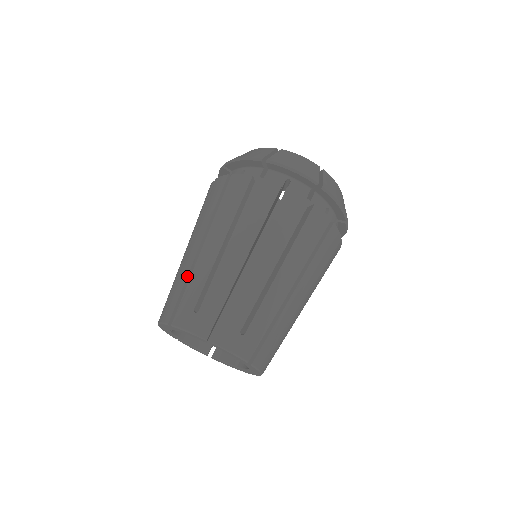
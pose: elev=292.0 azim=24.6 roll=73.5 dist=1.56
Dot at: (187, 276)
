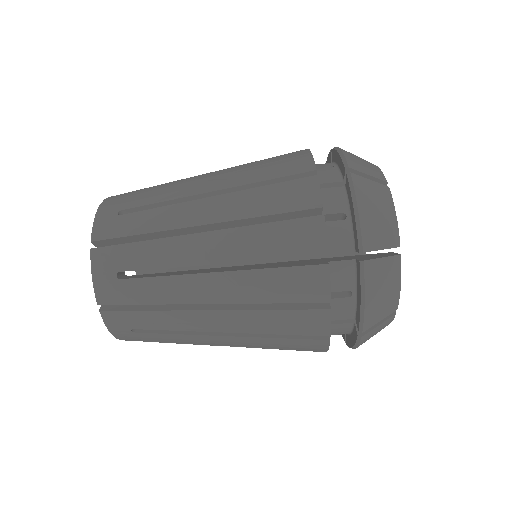
Dot at: (164, 304)
